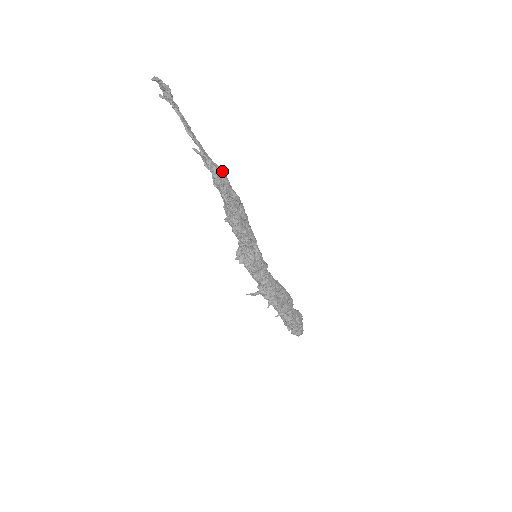
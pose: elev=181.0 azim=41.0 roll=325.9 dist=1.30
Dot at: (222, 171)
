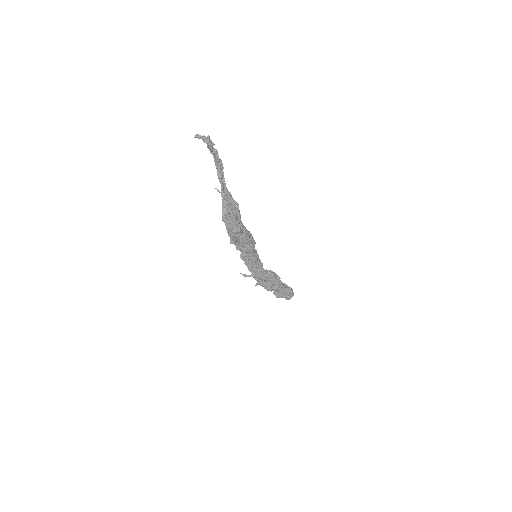
Dot at: (229, 215)
